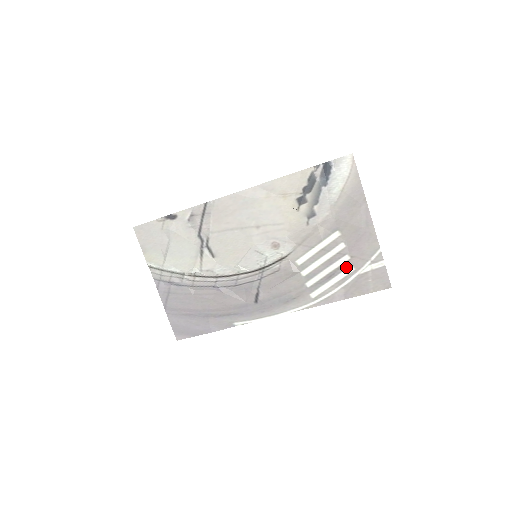
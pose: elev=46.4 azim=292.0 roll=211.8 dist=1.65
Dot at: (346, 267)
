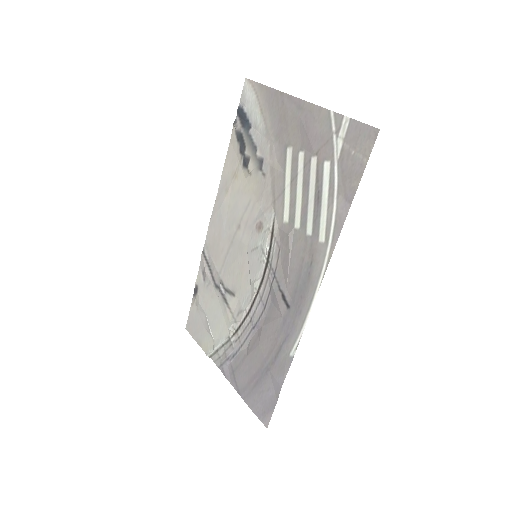
Dot at: (321, 170)
